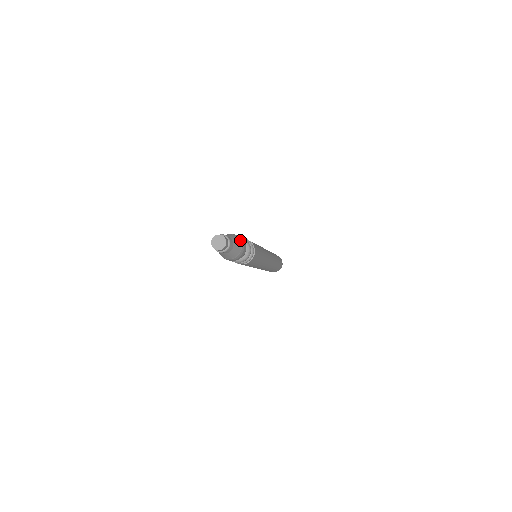
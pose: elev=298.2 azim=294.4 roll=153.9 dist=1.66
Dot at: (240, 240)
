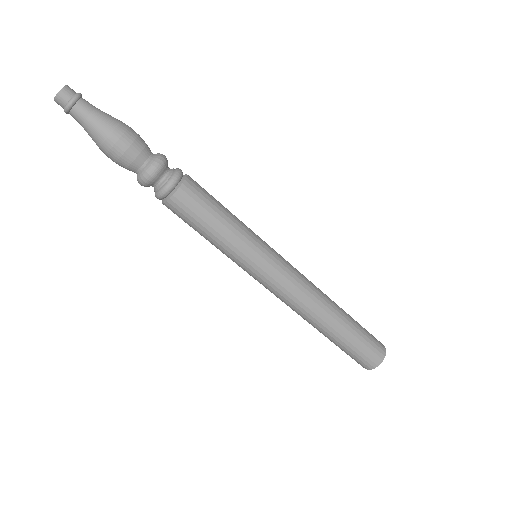
Dot at: (119, 124)
